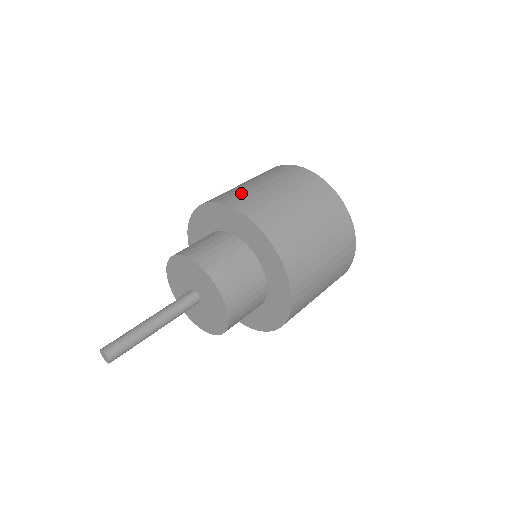
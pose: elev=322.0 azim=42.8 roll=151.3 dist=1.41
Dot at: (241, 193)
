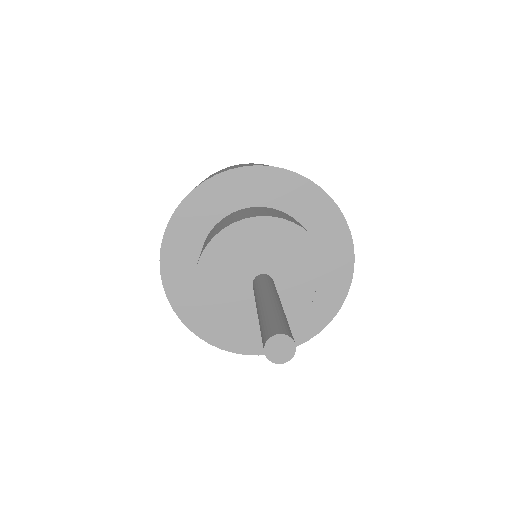
Dot at: (227, 169)
